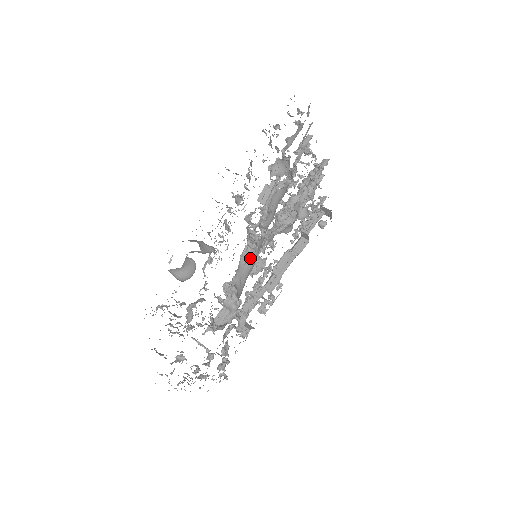
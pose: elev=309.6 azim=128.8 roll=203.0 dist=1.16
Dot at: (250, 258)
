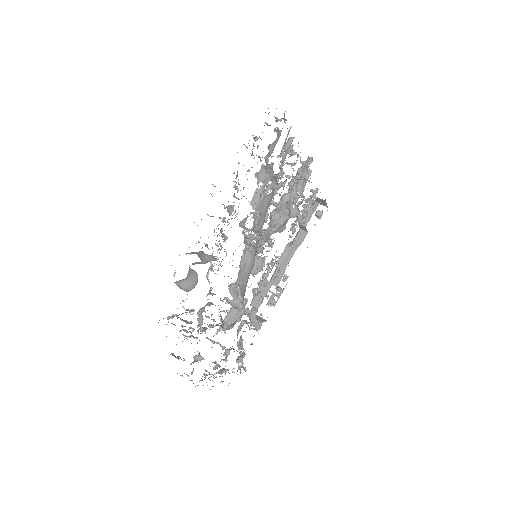
Dot at: (249, 261)
